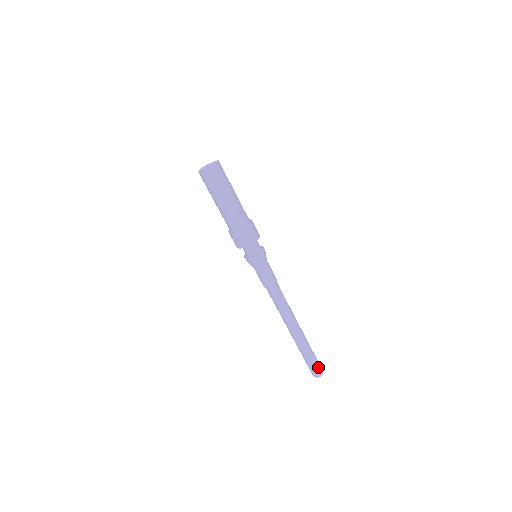
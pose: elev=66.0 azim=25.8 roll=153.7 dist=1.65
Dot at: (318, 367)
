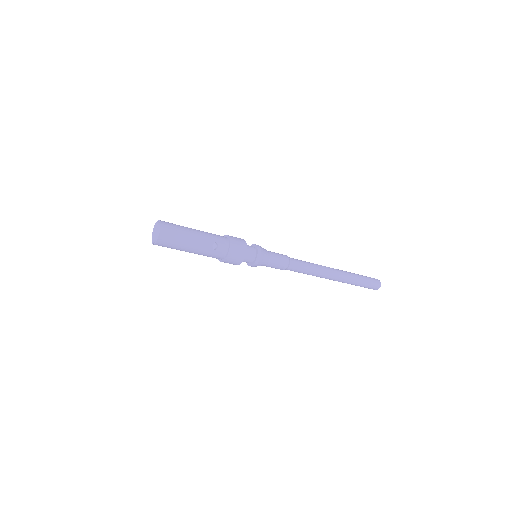
Dot at: (373, 282)
